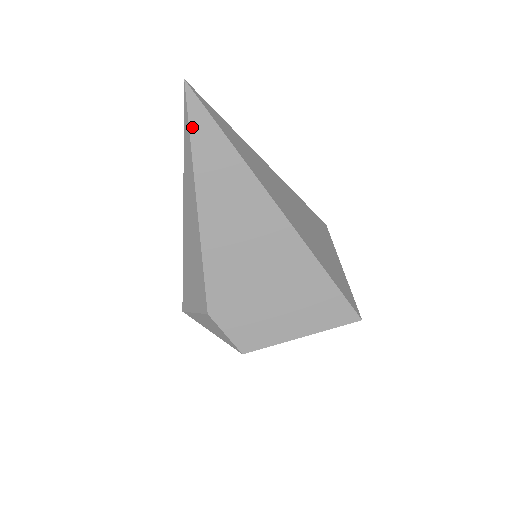
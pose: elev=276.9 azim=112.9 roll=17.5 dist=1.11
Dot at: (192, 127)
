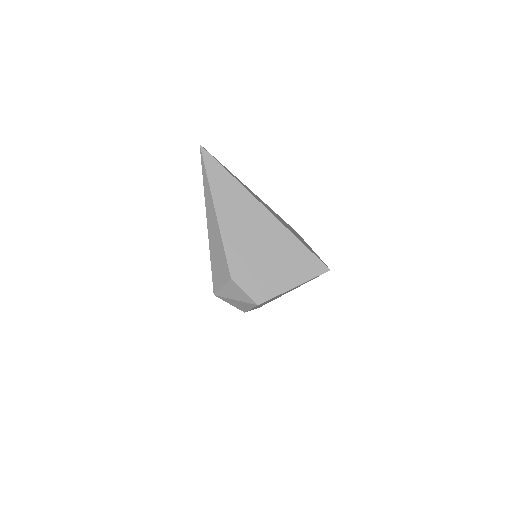
Dot at: (207, 167)
